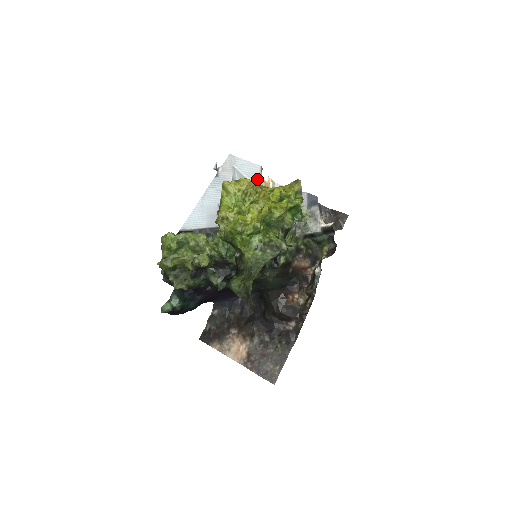
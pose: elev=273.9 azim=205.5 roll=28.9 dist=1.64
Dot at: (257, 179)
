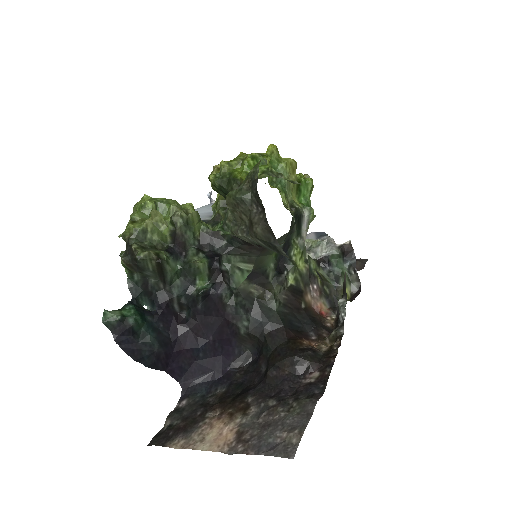
Dot at: occluded
